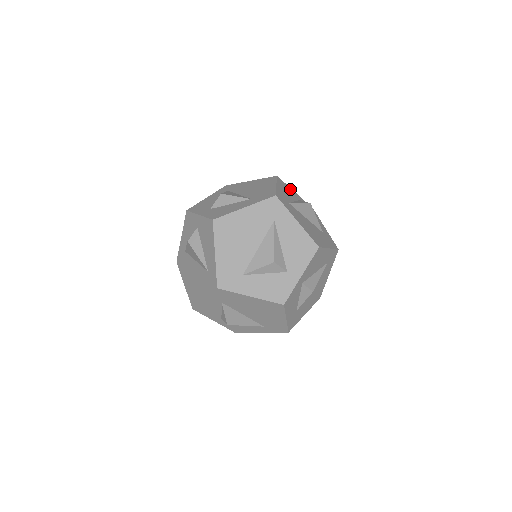
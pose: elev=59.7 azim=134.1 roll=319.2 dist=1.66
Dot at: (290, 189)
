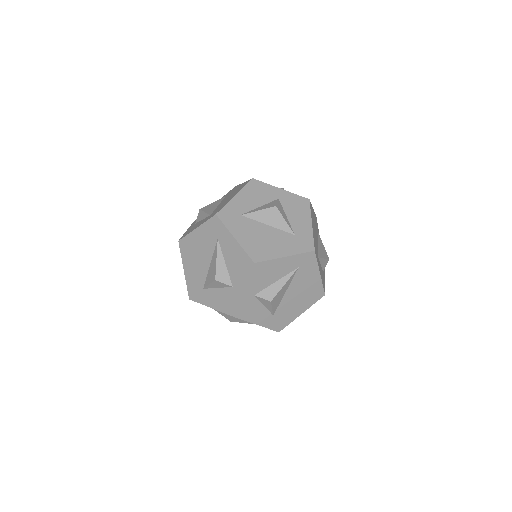
Dot at: (270, 188)
